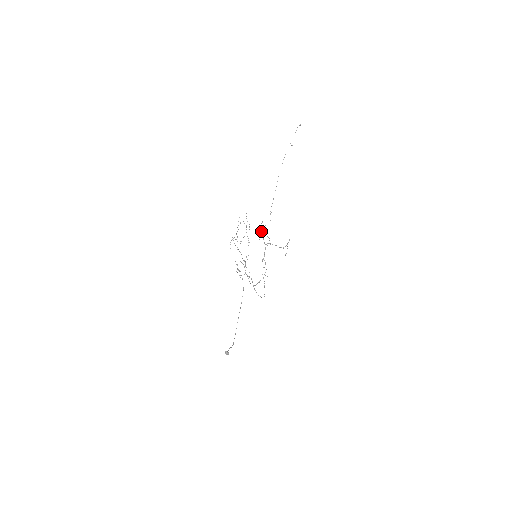
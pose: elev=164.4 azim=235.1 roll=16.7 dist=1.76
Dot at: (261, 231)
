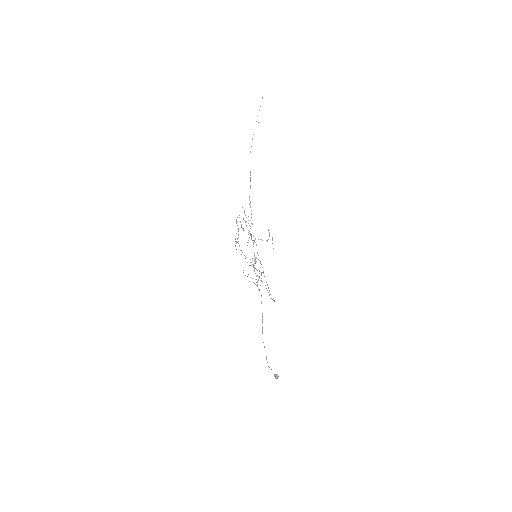
Dot at: (241, 226)
